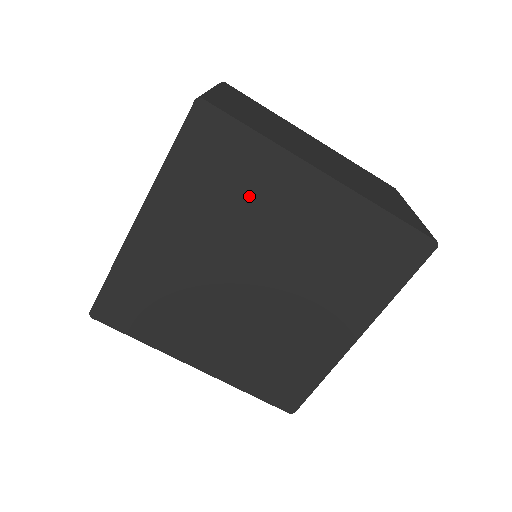
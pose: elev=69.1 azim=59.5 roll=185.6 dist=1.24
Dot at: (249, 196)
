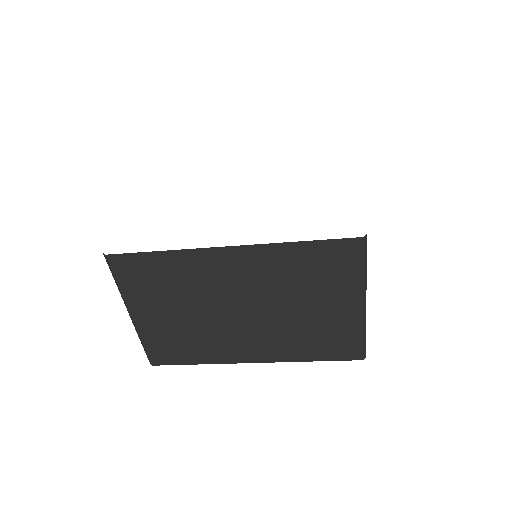
Dot at: occluded
